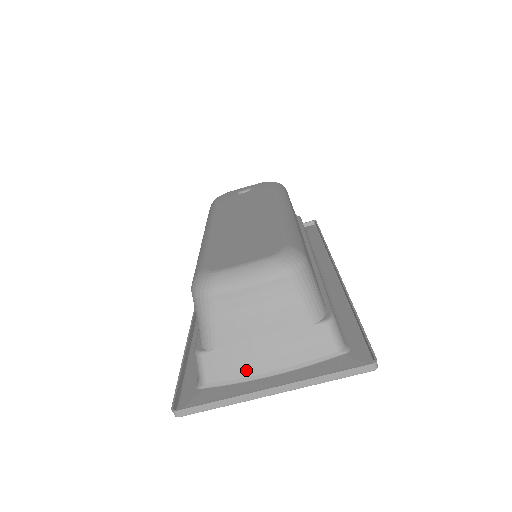
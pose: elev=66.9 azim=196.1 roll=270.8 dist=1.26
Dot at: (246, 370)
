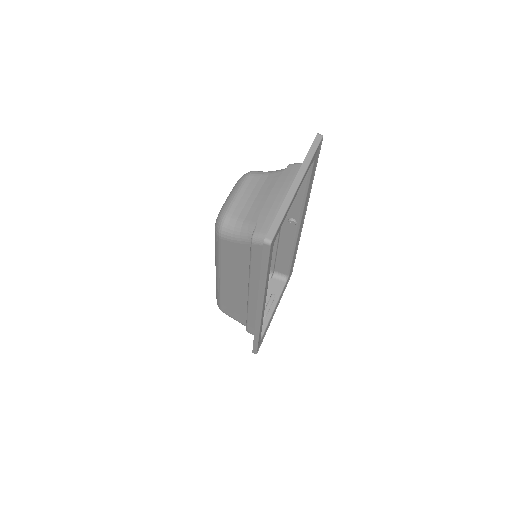
Dot at: occluded
